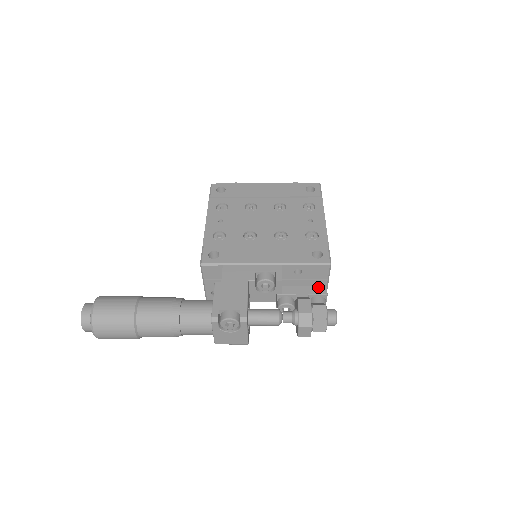
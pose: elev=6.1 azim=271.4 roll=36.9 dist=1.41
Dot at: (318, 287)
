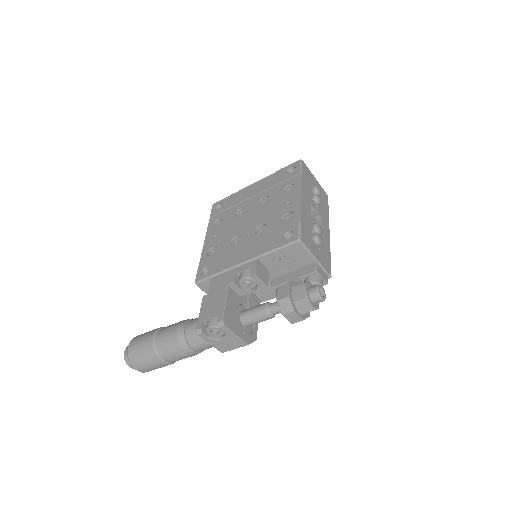
Dot at: (308, 266)
